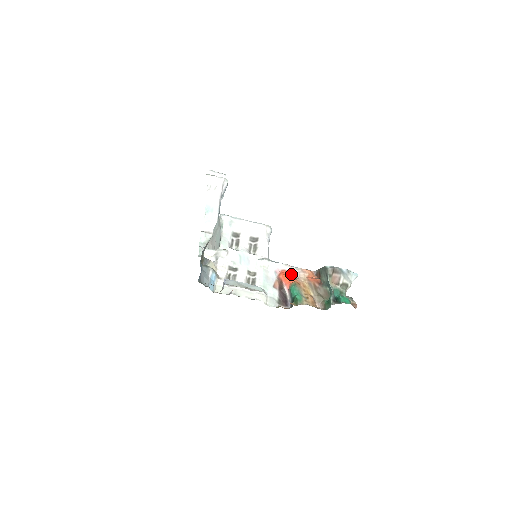
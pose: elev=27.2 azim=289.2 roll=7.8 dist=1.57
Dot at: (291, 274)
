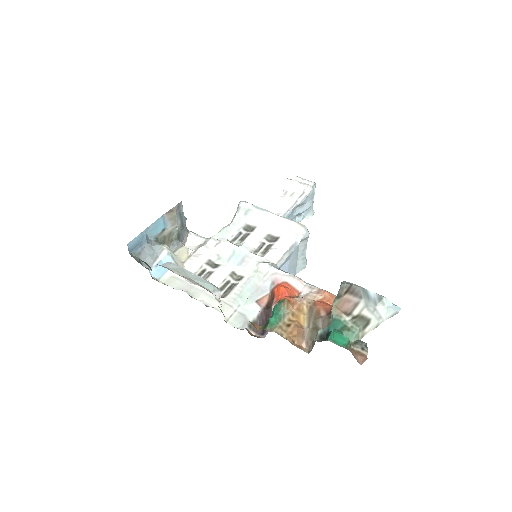
Dot at: (297, 292)
